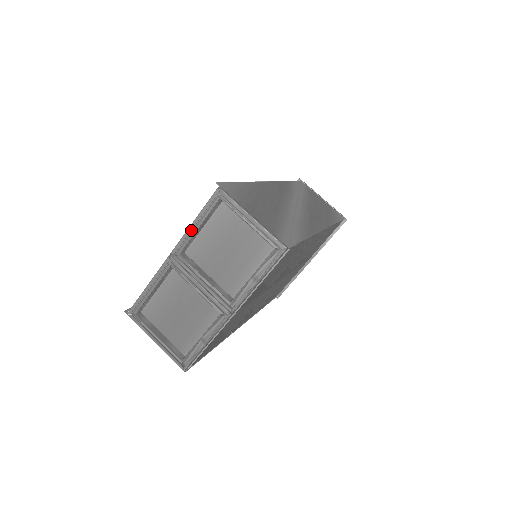
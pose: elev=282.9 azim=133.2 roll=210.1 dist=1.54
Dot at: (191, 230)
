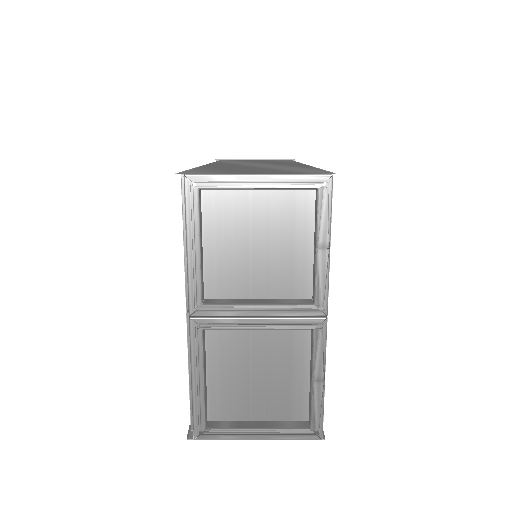
Dot at: (192, 261)
